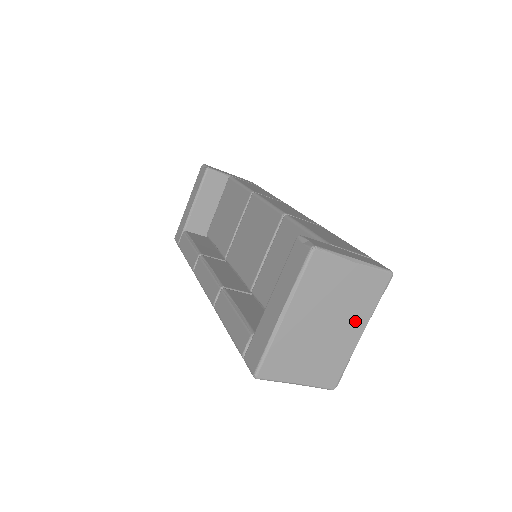
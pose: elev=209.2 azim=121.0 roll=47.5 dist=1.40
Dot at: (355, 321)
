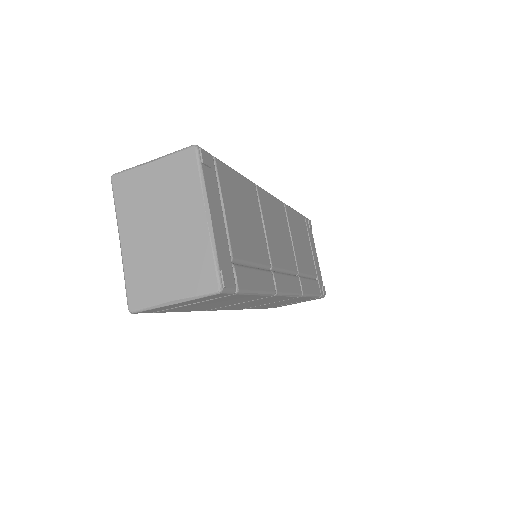
Dot at: (189, 209)
